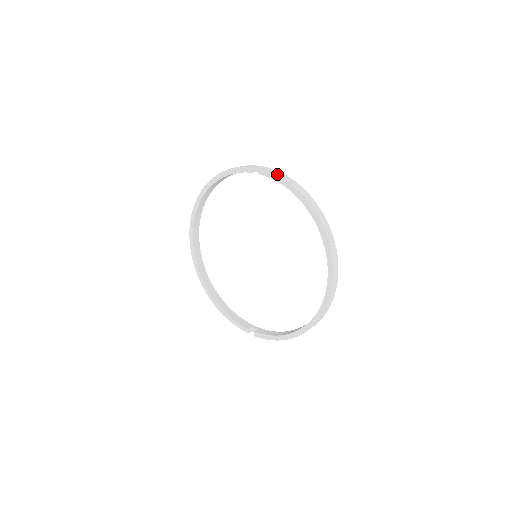
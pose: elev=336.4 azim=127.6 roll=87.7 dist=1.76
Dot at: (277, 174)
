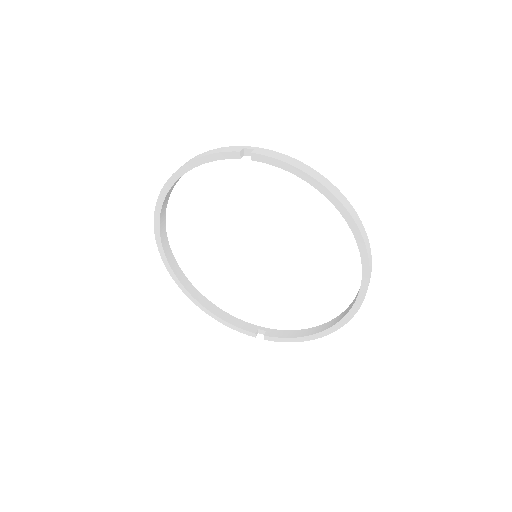
Dot at: (280, 159)
